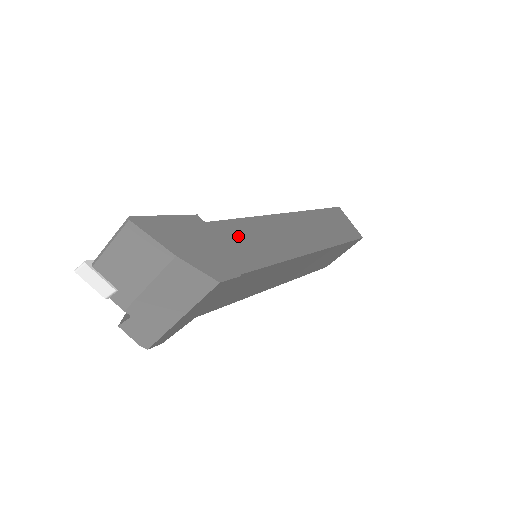
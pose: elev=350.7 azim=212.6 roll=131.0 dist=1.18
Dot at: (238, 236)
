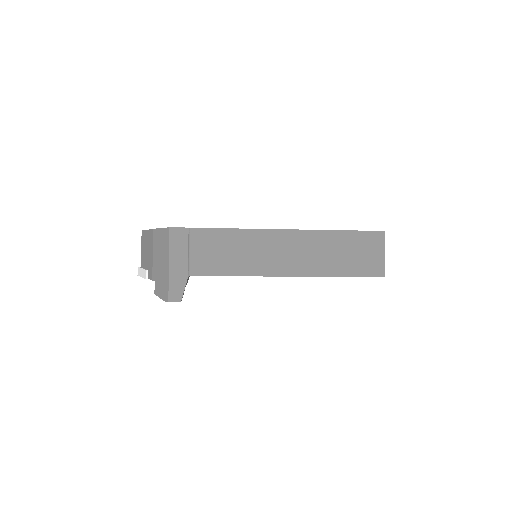
Dot at: occluded
